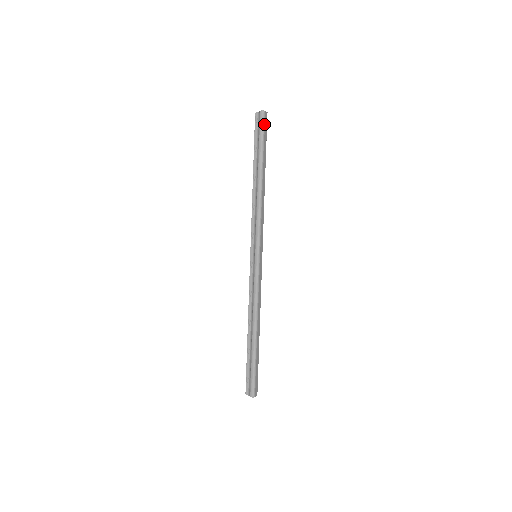
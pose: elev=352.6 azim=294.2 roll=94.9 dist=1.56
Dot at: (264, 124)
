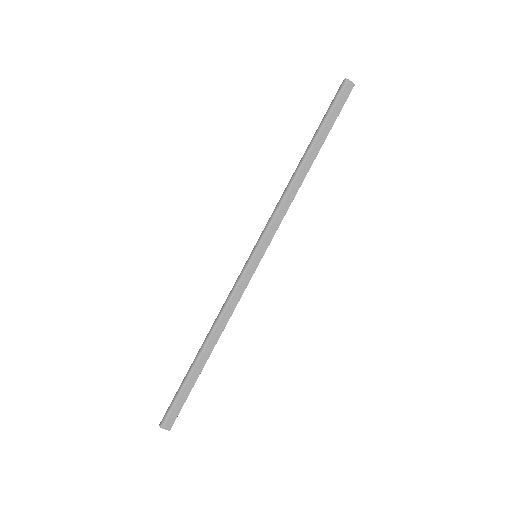
Dot at: (340, 95)
